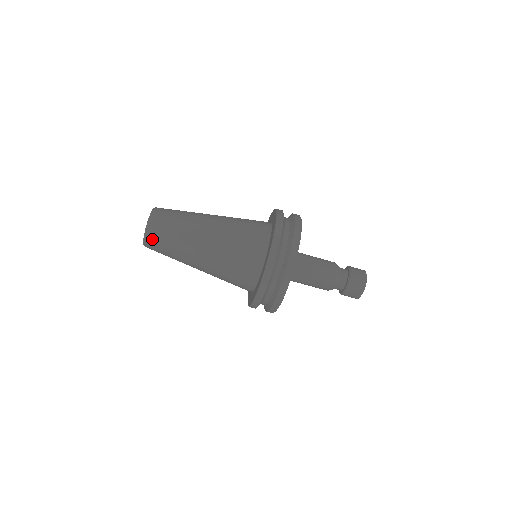
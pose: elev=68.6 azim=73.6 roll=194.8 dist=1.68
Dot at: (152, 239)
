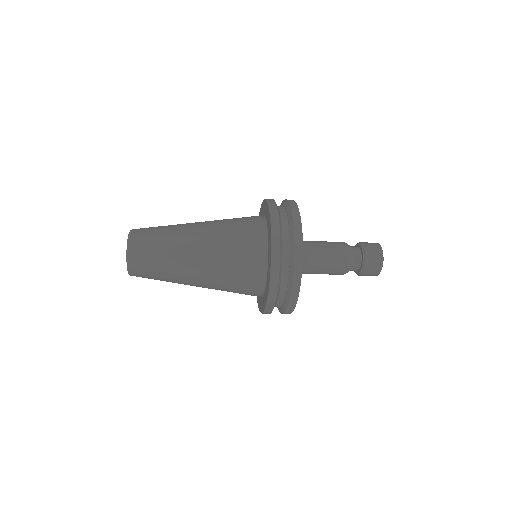
Dot at: (138, 276)
